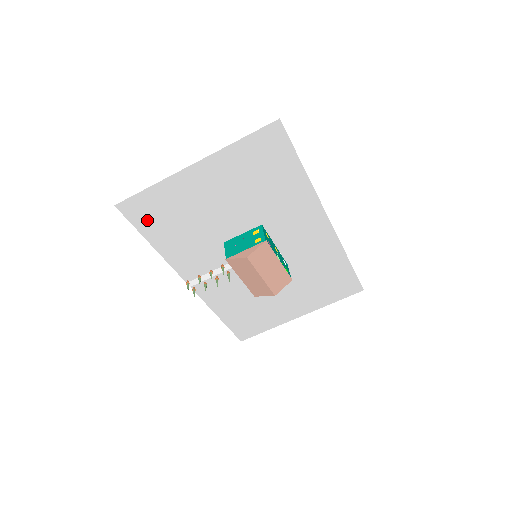
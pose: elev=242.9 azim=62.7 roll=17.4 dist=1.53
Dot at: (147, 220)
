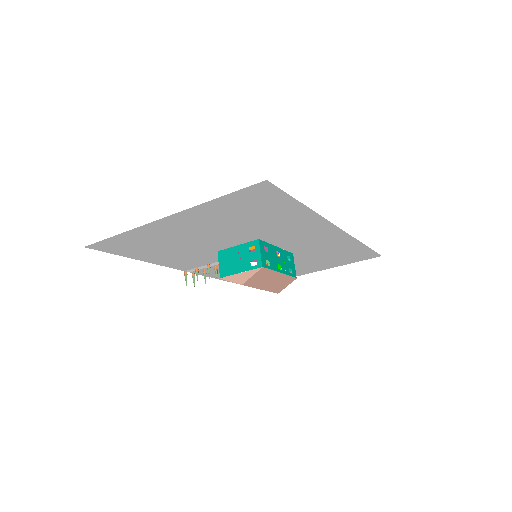
Dot at: (125, 249)
